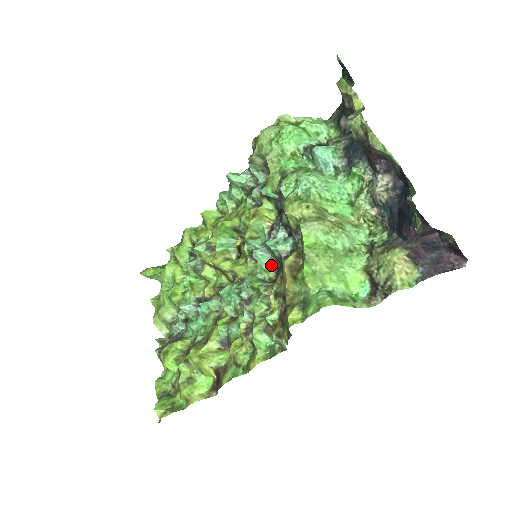
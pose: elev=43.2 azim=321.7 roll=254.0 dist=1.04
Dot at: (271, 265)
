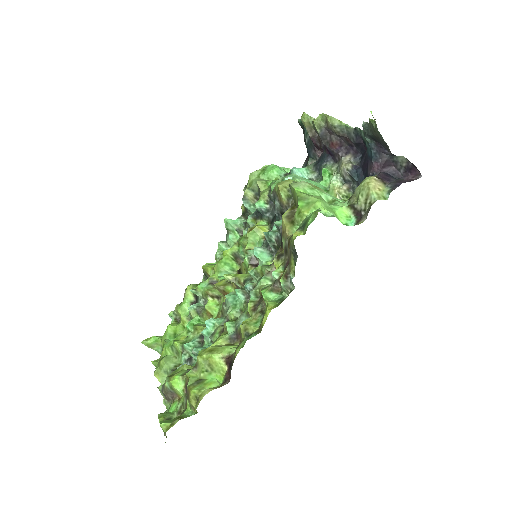
Dot at: (270, 259)
